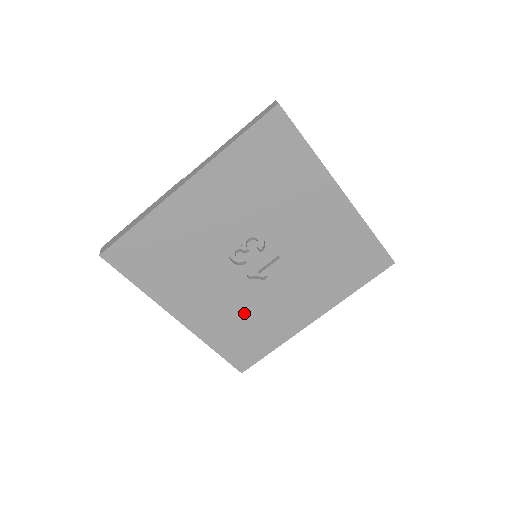
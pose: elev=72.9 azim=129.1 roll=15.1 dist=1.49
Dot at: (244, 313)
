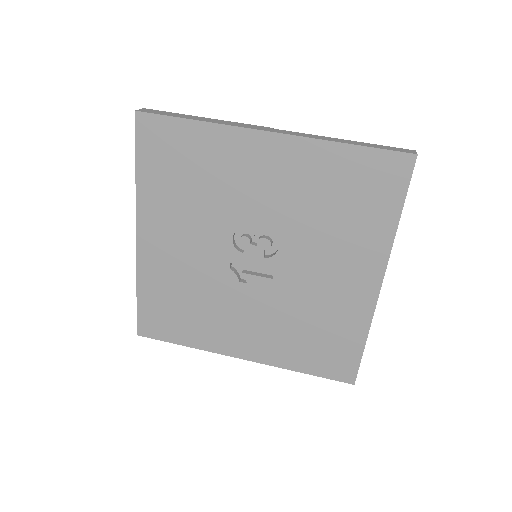
Dot at: (194, 290)
